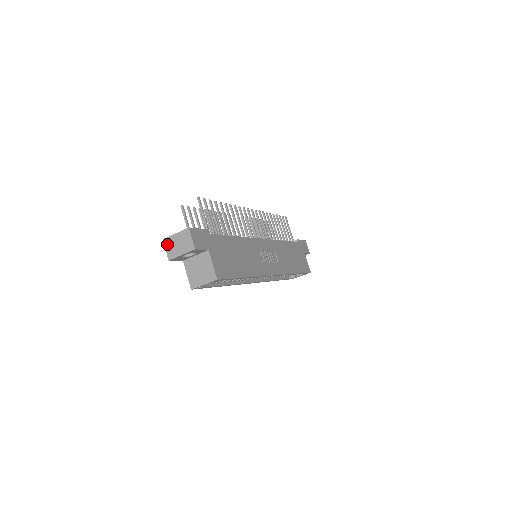
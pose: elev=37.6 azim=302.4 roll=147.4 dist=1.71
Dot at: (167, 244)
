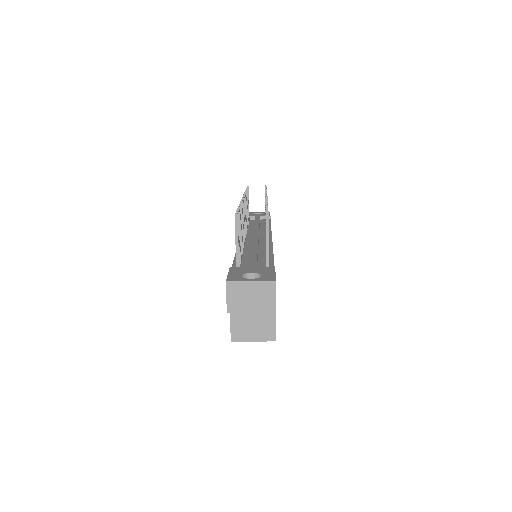
Dot at: (231, 290)
